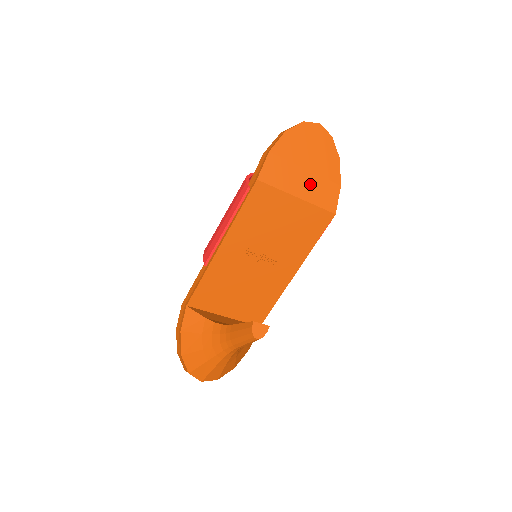
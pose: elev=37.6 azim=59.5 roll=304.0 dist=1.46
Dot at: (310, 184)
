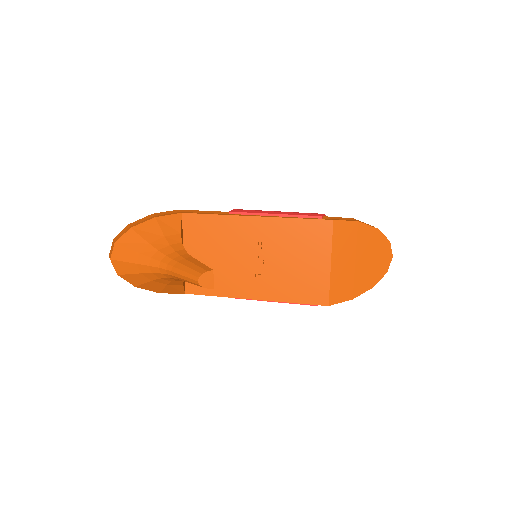
Dot at: (345, 270)
